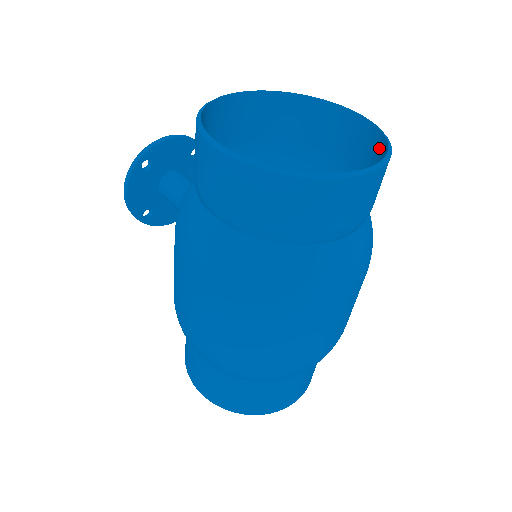
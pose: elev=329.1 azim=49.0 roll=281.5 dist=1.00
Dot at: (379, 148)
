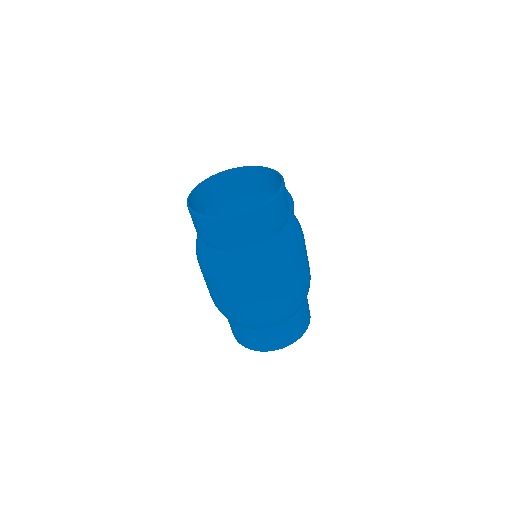
Dot at: (271, 206)
